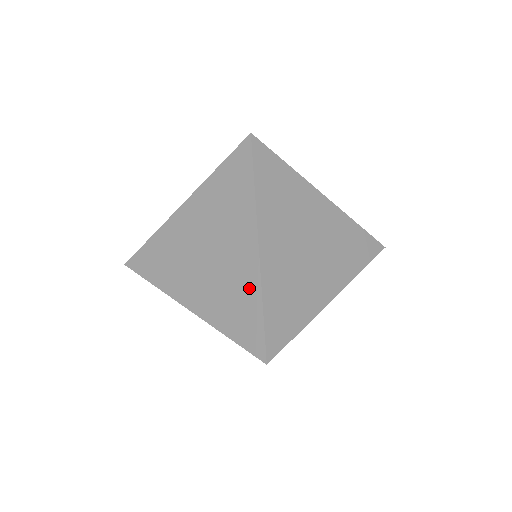
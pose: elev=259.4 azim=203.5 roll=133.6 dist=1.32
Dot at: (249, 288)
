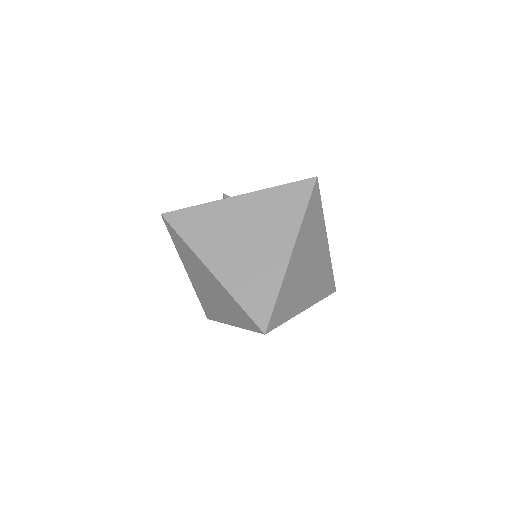
Dot at: (228, 297)
